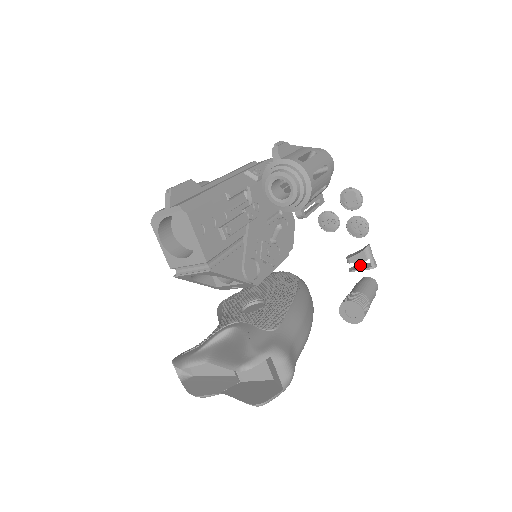
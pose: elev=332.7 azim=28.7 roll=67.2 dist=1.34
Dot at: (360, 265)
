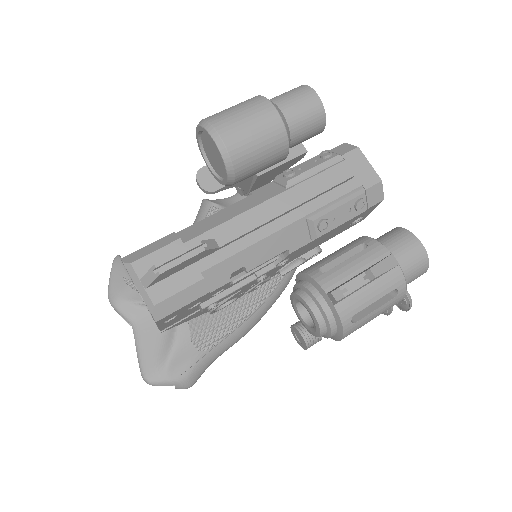
Dot at: occluded
